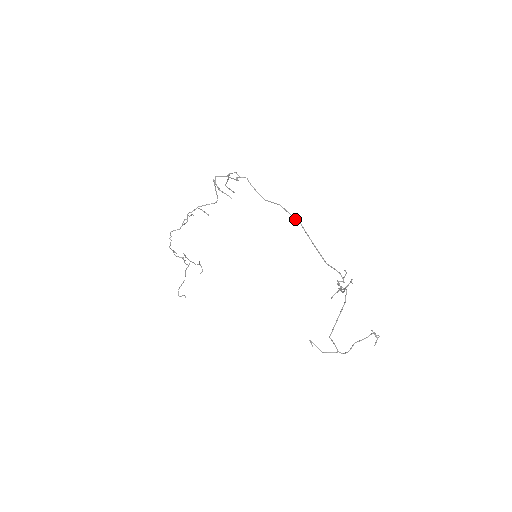
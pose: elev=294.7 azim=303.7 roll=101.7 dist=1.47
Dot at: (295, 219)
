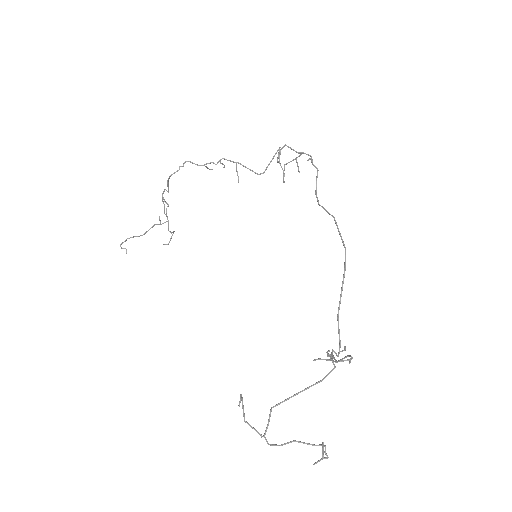
Dot at: (343, 242)
